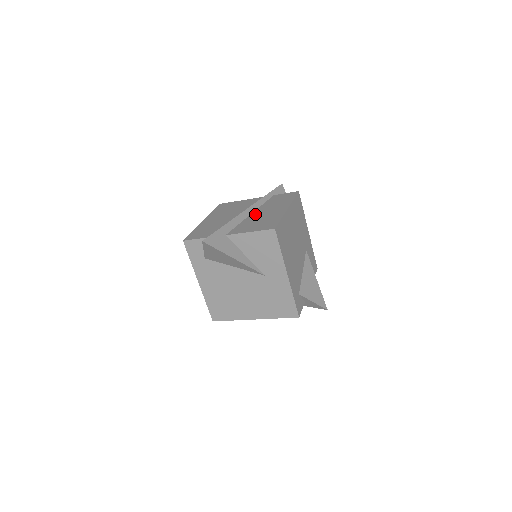
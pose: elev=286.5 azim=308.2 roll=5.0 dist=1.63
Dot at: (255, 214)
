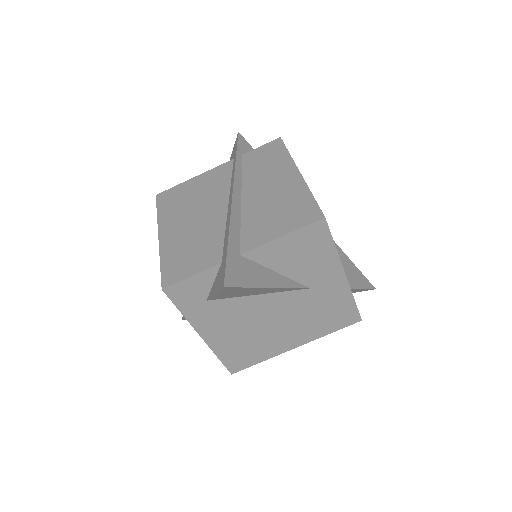
Dot at: (250, 198)
